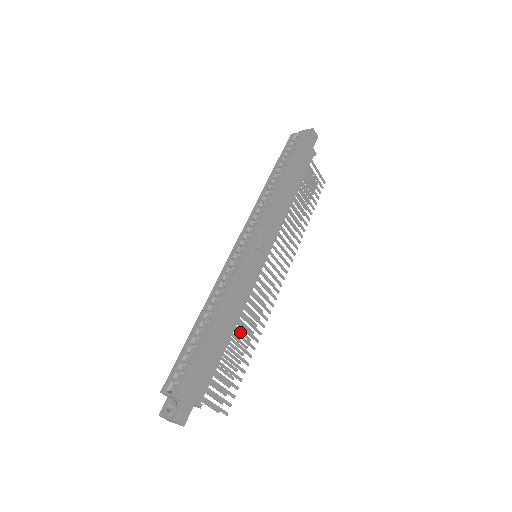
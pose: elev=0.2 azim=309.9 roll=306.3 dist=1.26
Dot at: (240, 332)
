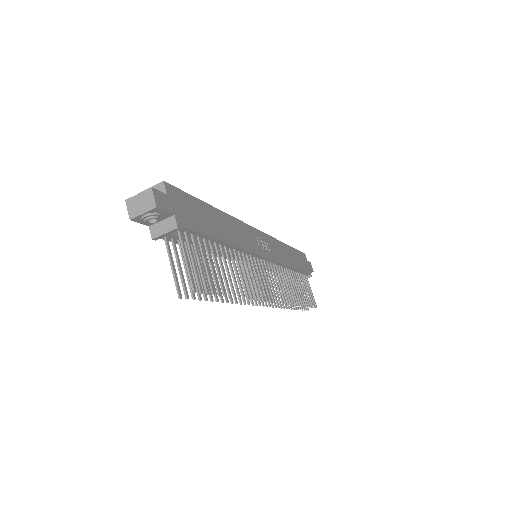
Dot at: occluded
